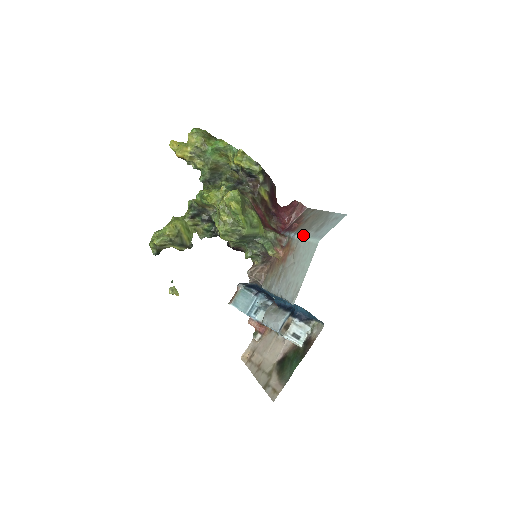
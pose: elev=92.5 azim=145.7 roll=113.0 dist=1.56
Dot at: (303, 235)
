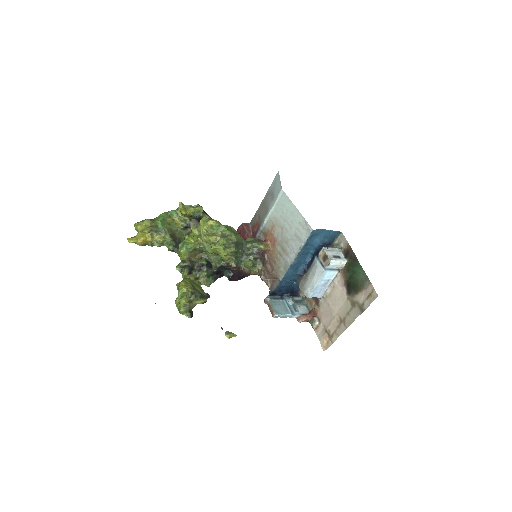
Dot at: (268, 212)
